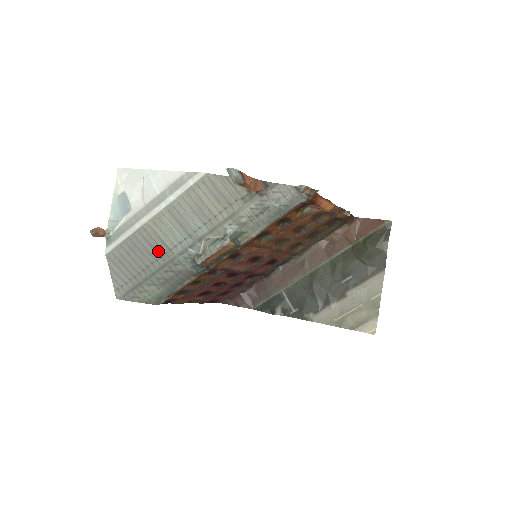
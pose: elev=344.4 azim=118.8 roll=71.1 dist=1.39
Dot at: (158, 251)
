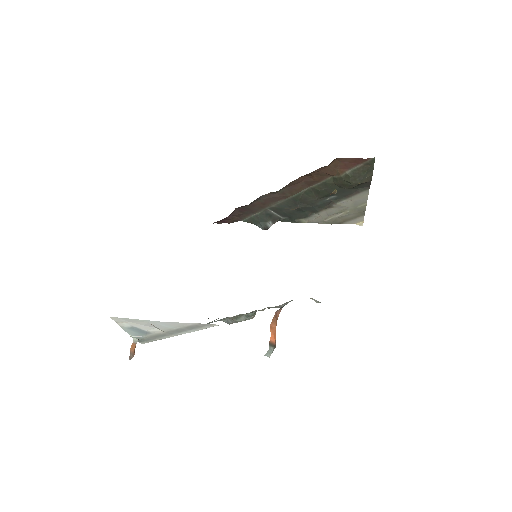
Dot at: occluded
